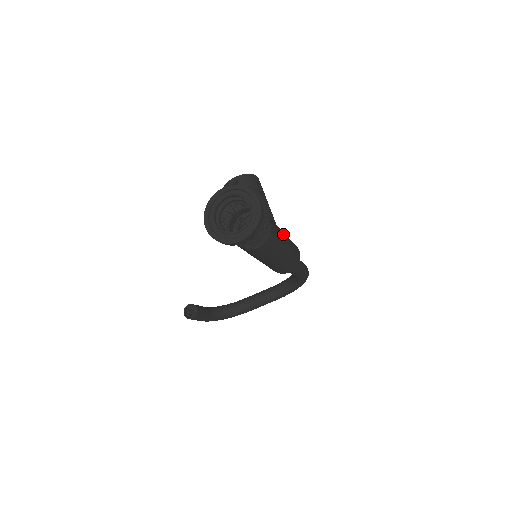
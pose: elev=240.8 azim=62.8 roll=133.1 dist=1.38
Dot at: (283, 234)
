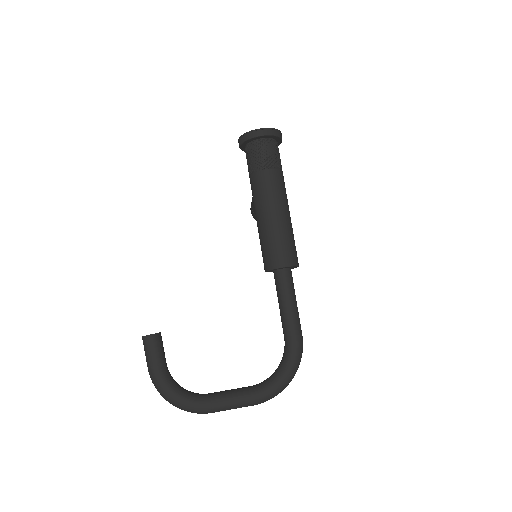
Dot at: occluded
